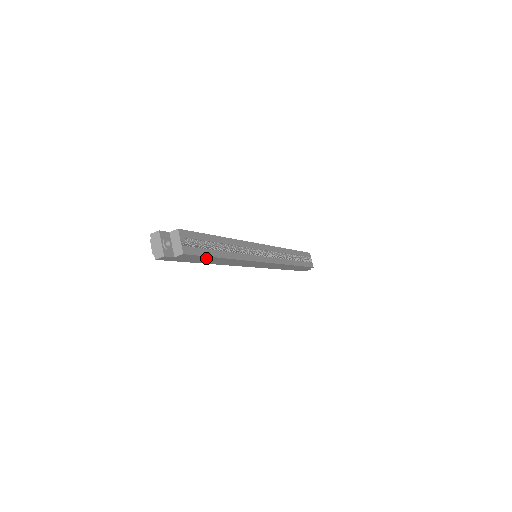
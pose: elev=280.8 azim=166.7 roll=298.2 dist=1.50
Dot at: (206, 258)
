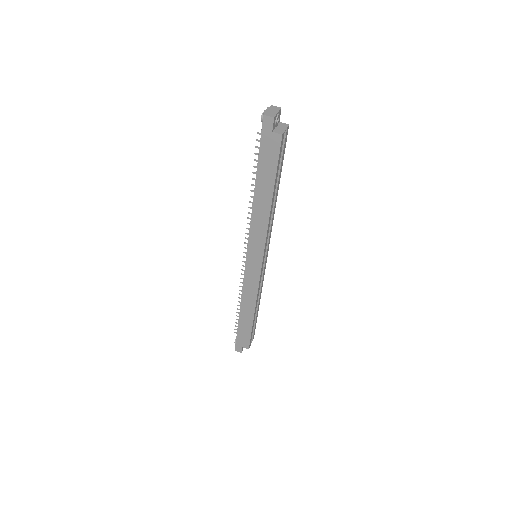
Dot at: (271, 174)
